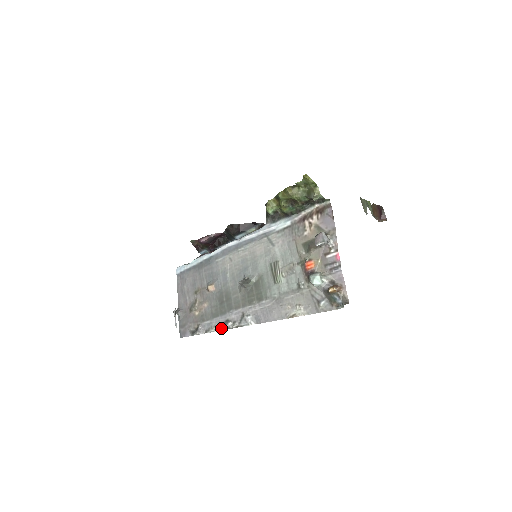
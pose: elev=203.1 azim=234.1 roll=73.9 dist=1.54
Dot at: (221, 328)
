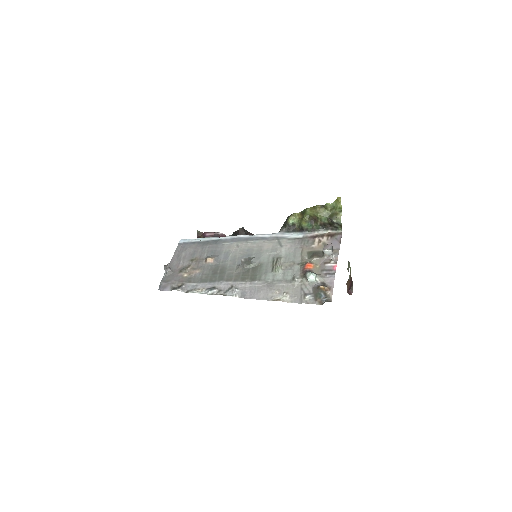
Dot at: (204, 292)
